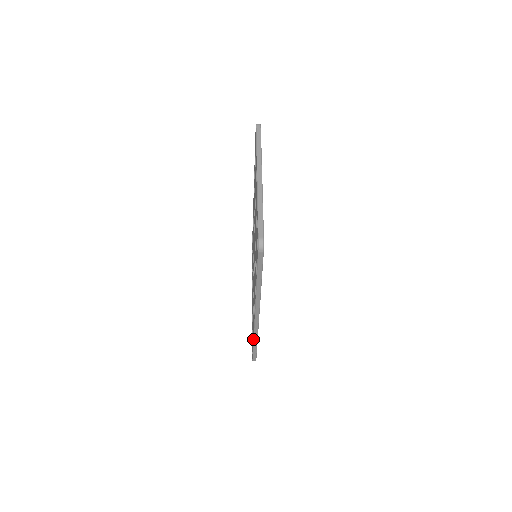
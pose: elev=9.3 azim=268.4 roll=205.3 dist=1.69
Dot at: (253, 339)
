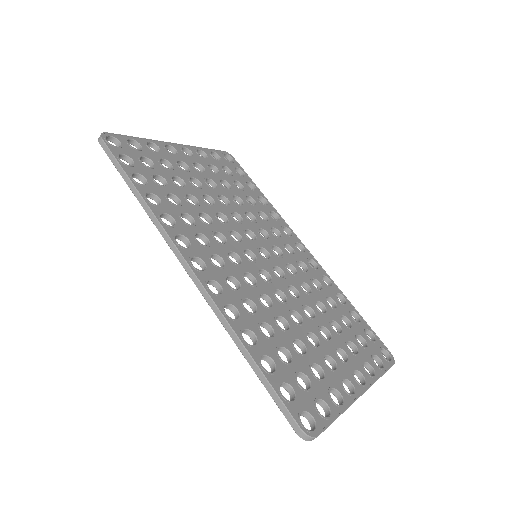
Dot at: occluded
